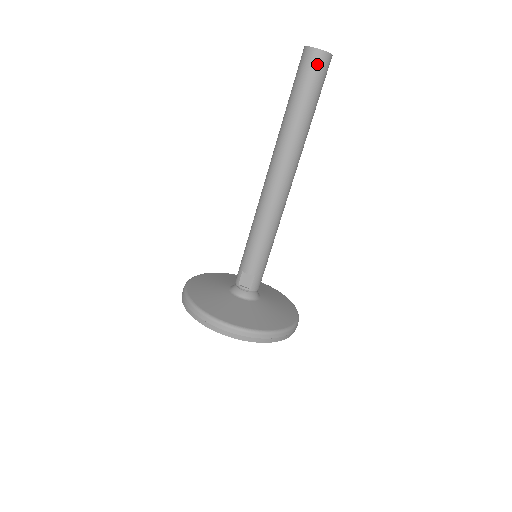
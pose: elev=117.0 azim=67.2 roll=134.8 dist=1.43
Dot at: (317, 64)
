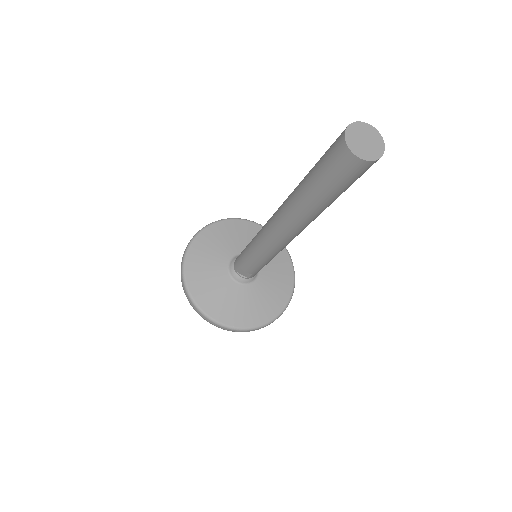
Dot at: (355, 171)
